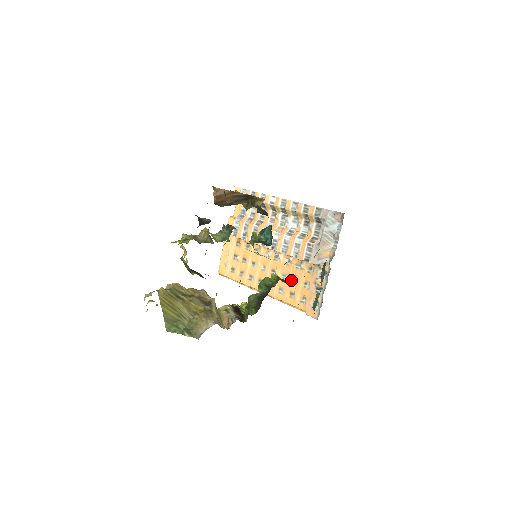
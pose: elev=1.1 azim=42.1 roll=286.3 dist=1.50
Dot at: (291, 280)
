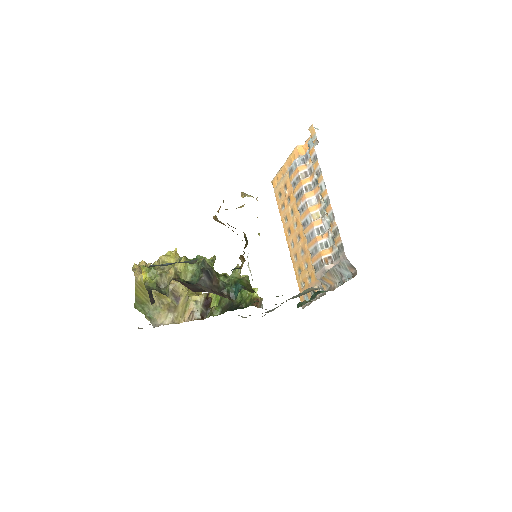
Dot at: (304, 261)
